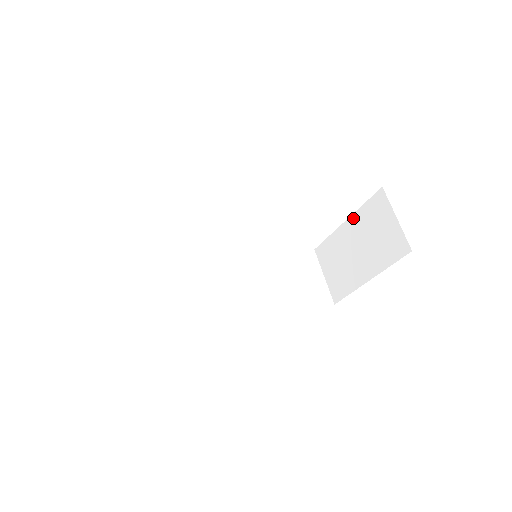
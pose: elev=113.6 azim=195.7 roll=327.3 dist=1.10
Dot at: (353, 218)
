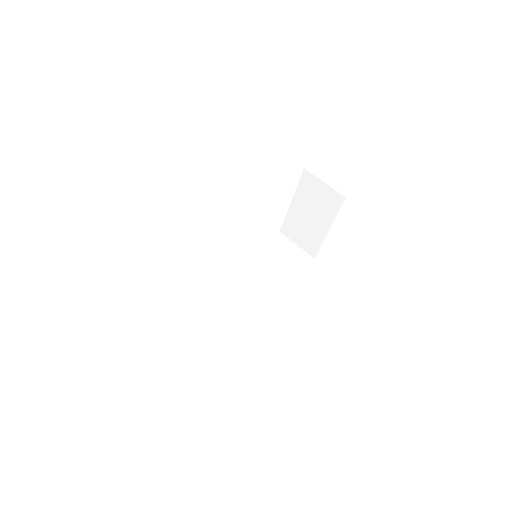
Dot at: (295, 197)
